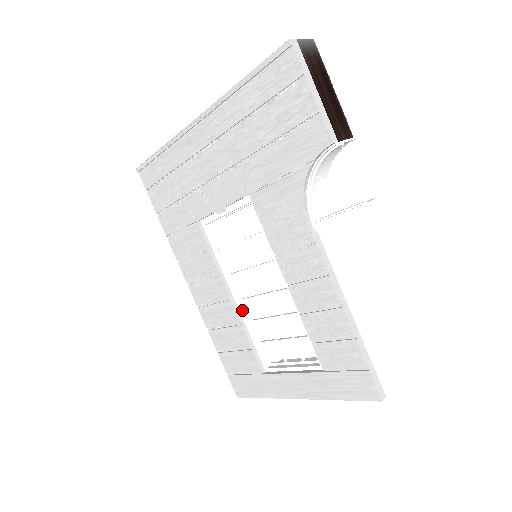
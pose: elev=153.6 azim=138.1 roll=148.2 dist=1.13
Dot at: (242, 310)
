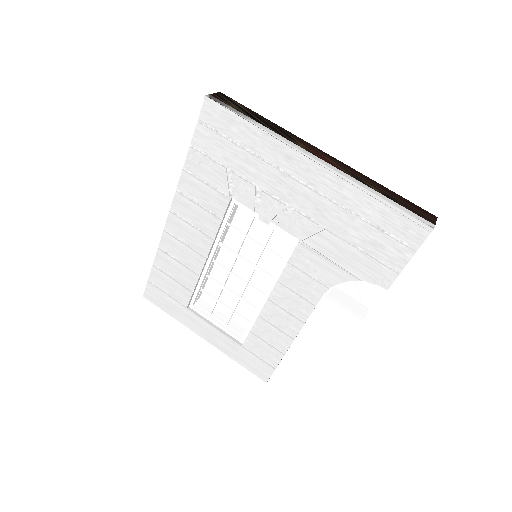
Dot at: (208, 268)
